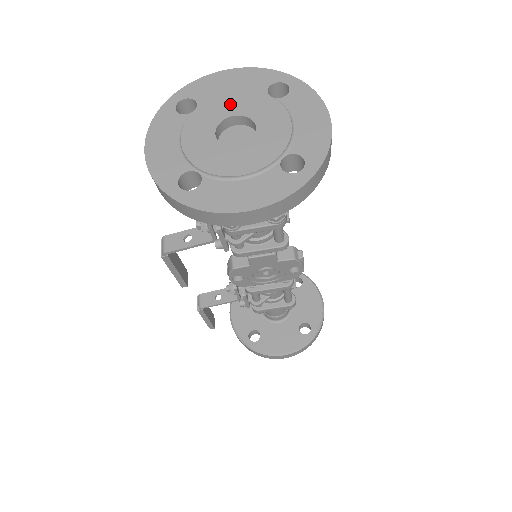
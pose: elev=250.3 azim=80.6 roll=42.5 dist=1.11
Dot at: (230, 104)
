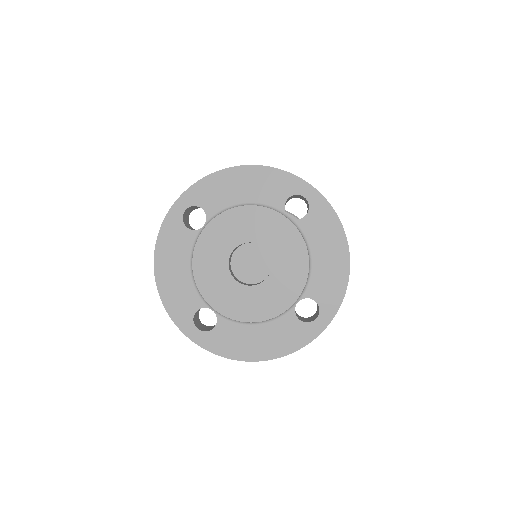
Dot at: (243, 225)
